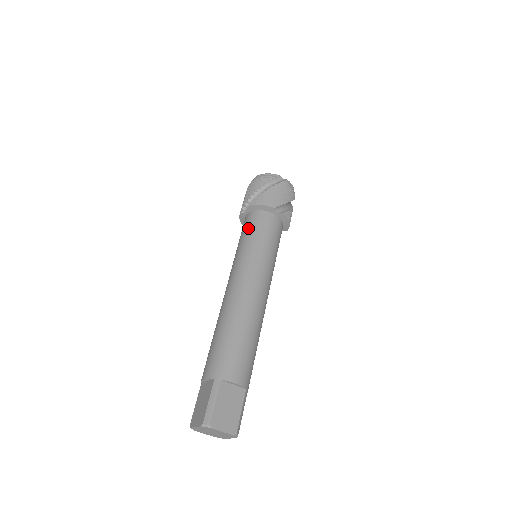
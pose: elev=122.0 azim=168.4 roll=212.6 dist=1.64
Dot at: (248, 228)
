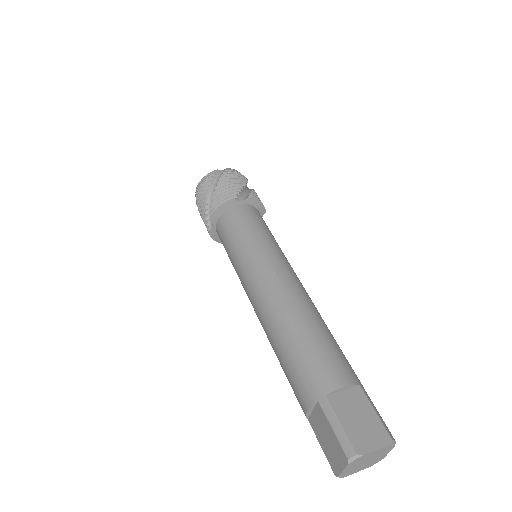
Dot at: (226, 236)
